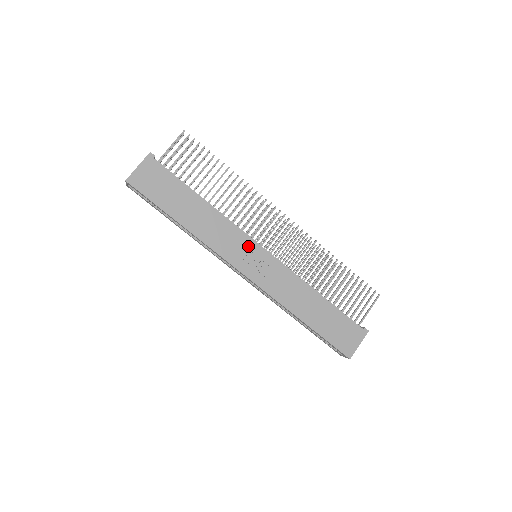
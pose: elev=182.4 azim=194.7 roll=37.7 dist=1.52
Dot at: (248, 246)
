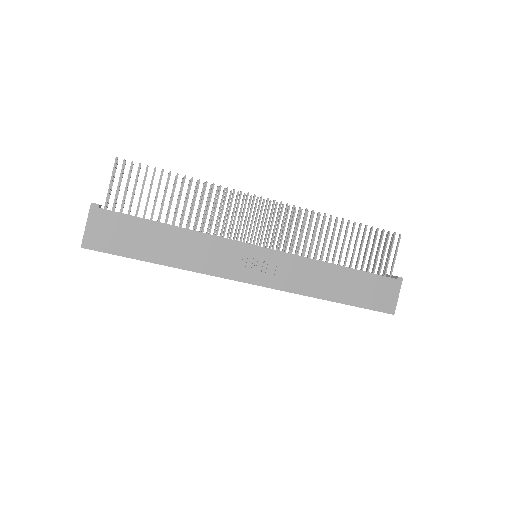
Dot at: (244, 253)
